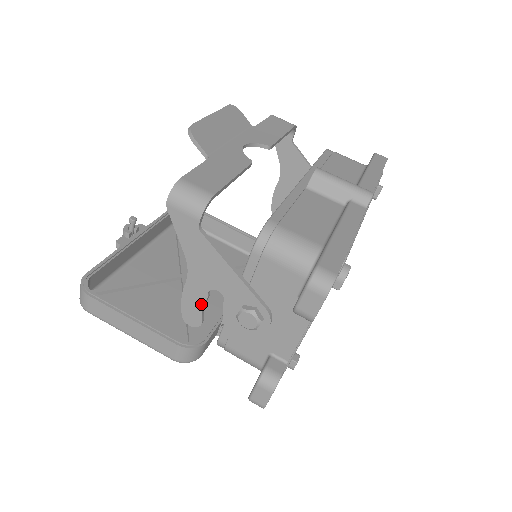
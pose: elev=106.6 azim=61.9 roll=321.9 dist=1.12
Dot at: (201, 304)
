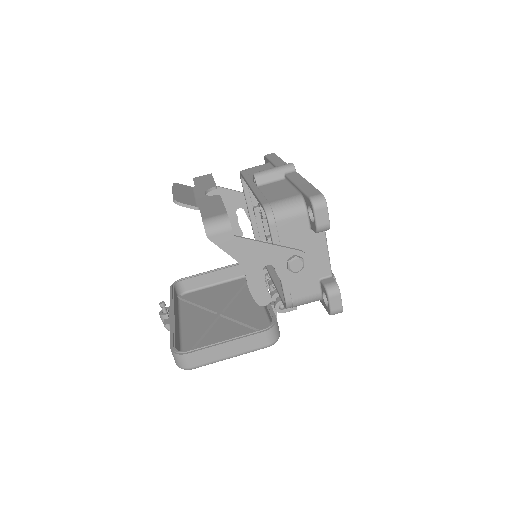
Dot at: (263, 284)
